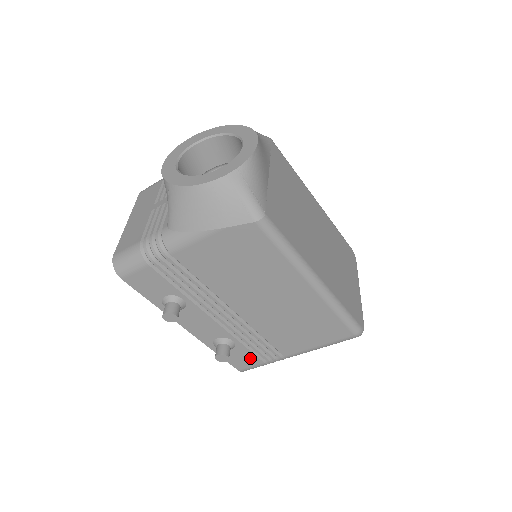
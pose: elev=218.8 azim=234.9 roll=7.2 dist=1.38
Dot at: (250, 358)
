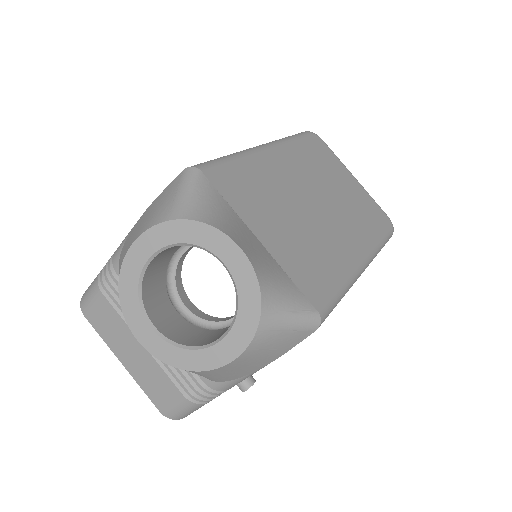
Dot at: occluded
